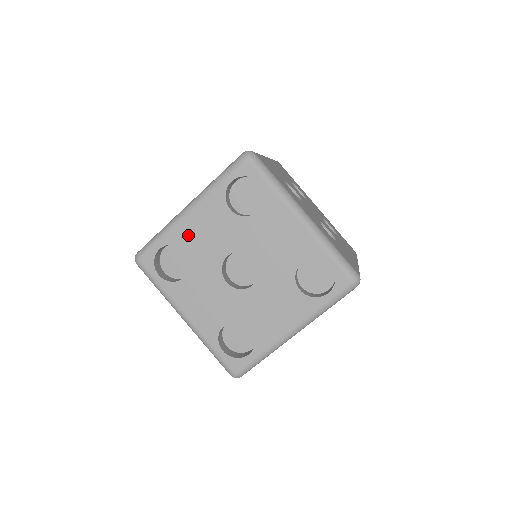
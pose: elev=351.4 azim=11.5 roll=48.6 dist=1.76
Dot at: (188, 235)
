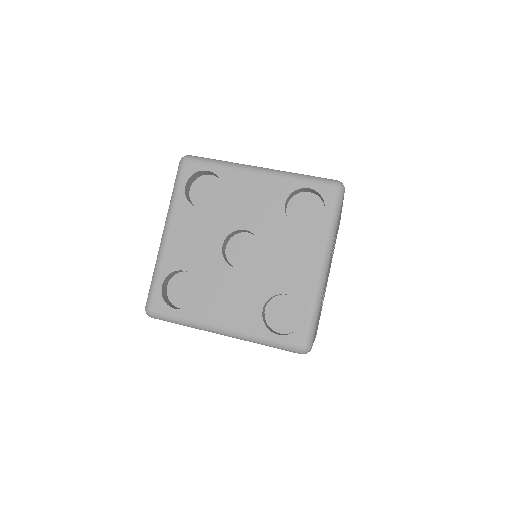
Dot at: (237, 185)
